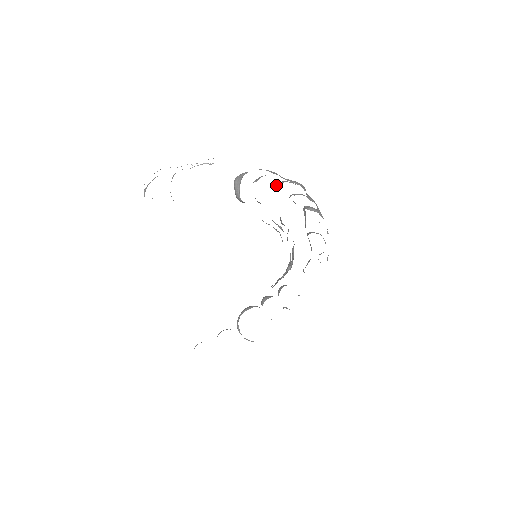
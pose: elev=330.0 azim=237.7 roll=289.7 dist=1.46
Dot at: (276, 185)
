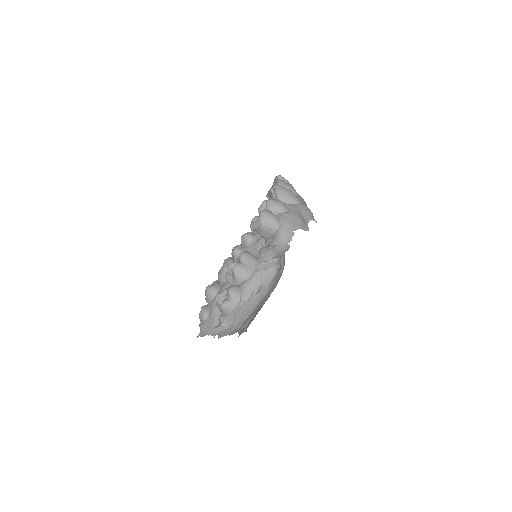
Dot at: occluded
